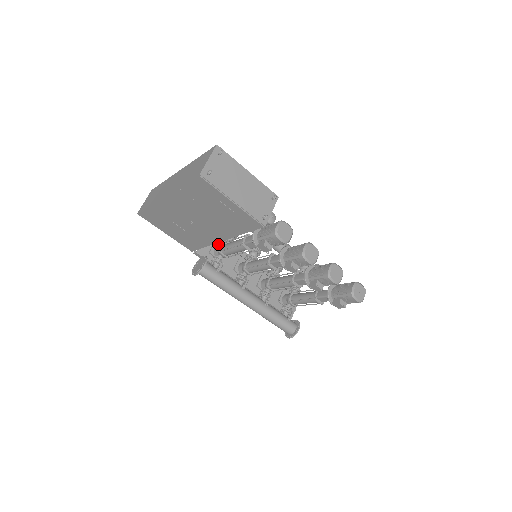
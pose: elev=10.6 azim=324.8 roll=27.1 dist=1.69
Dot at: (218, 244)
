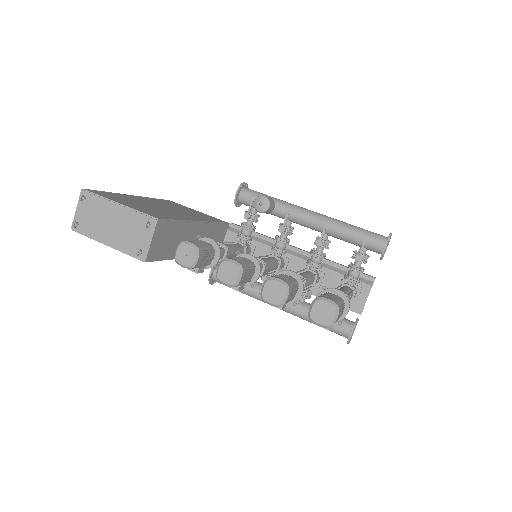
Dot at: occluded
